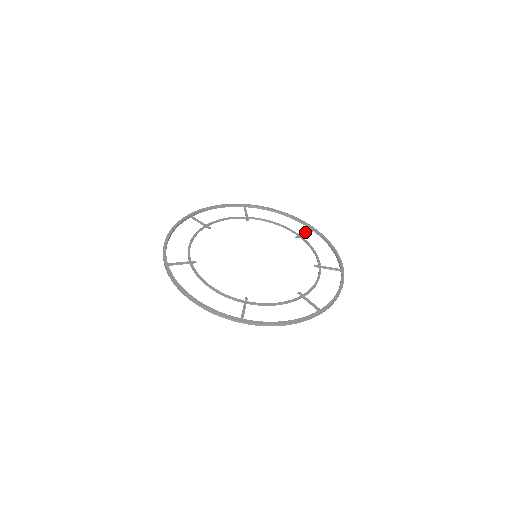
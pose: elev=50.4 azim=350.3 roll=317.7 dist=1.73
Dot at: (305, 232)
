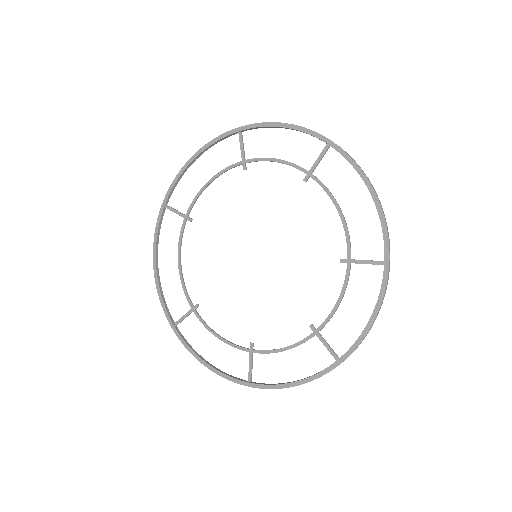
Dot at: (365, 260)
